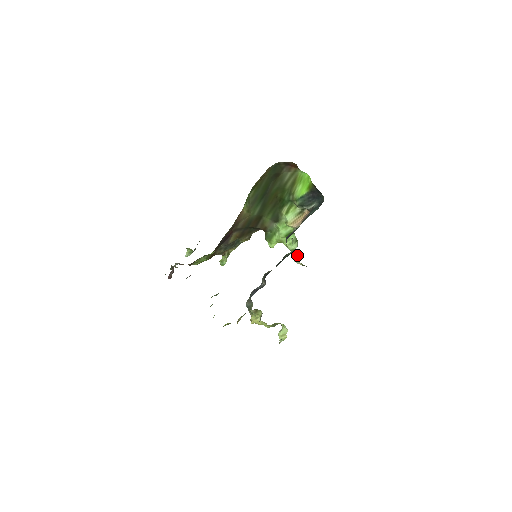
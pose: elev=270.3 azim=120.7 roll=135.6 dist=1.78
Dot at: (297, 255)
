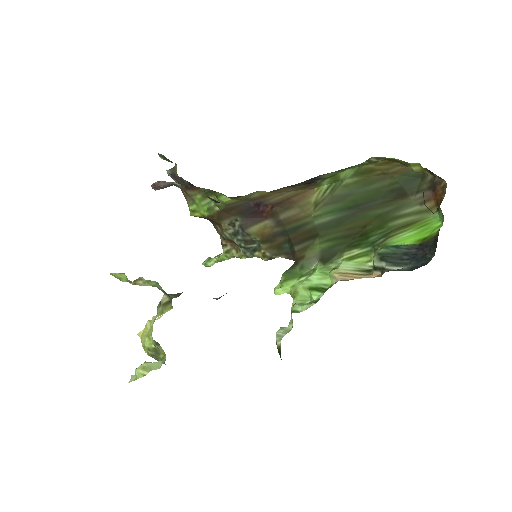
Dot at: (289, 329)
